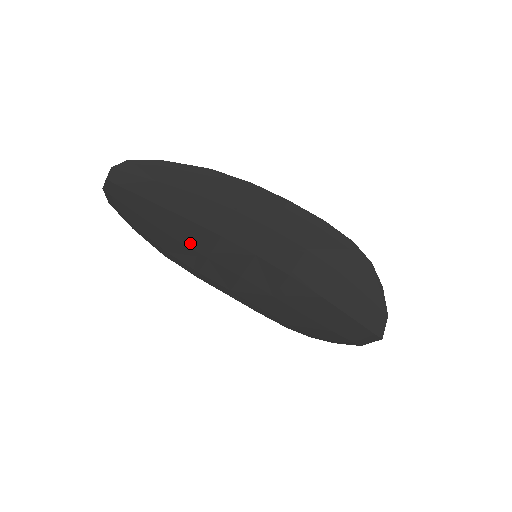
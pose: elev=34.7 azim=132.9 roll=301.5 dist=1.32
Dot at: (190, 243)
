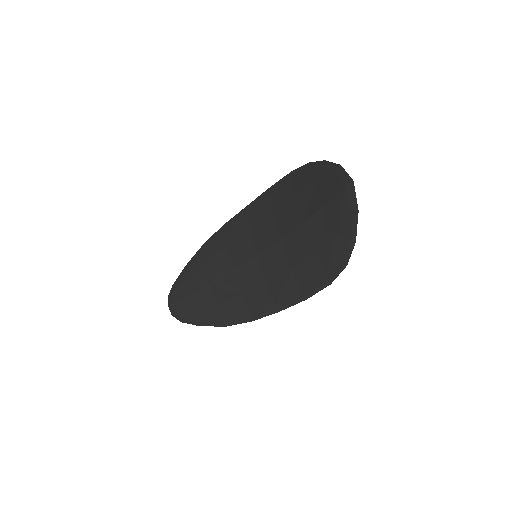
Dot at: (226, 297)
